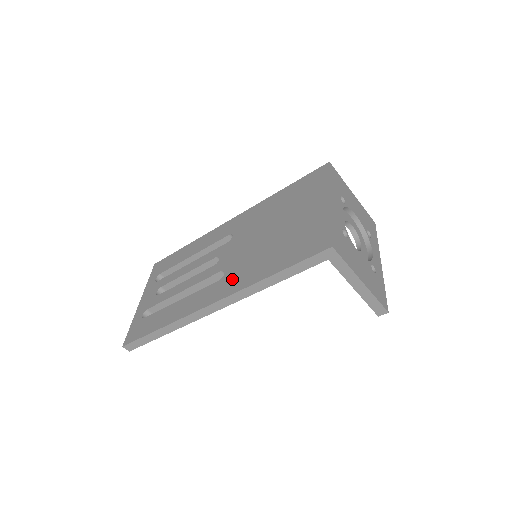
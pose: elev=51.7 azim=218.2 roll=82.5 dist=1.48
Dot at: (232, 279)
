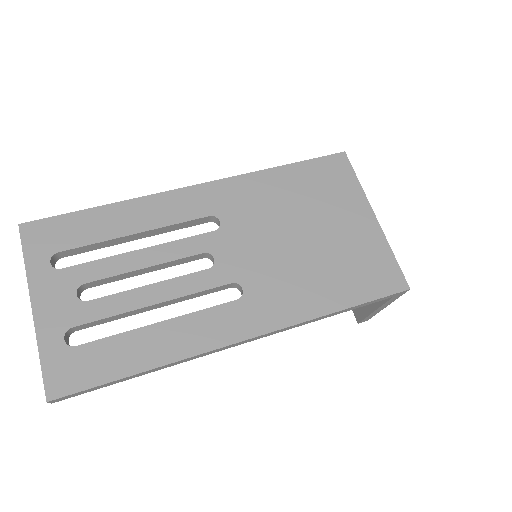
Dot at: (267, 303)
